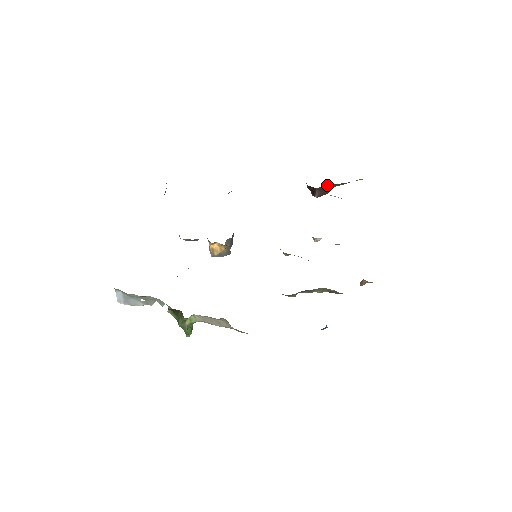
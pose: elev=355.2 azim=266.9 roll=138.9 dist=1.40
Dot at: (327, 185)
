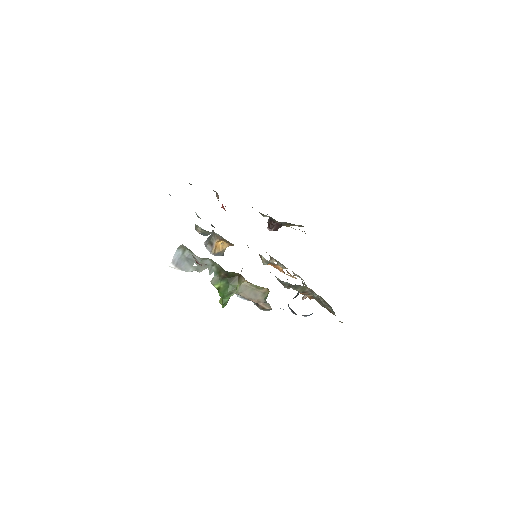
Dot at: (283, 222)
